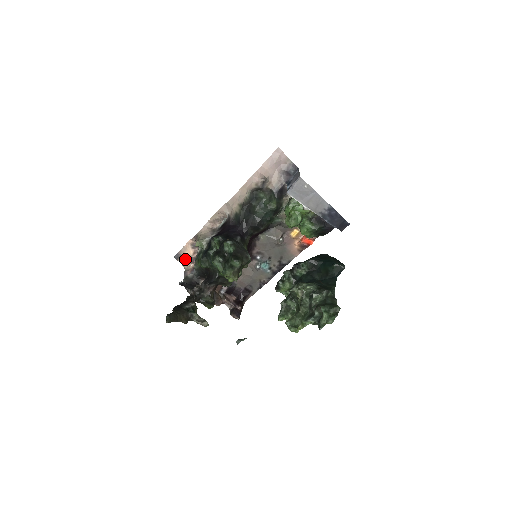
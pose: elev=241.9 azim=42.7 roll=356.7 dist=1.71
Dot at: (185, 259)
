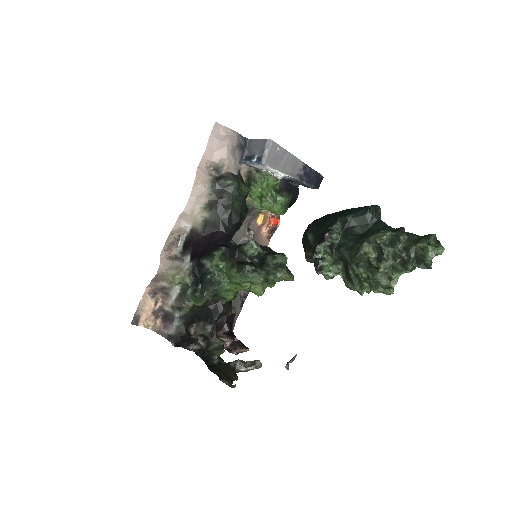
Dot at: (146, 318)
